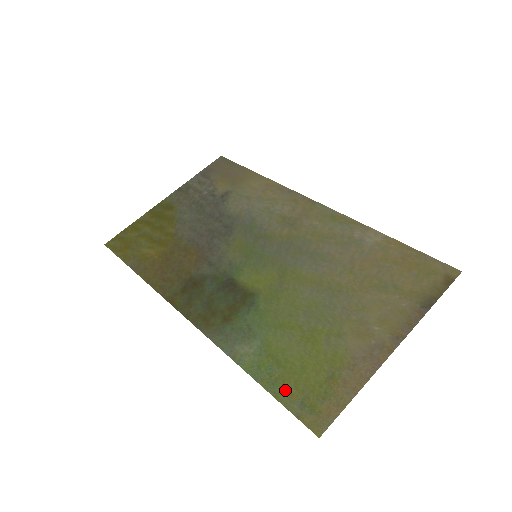
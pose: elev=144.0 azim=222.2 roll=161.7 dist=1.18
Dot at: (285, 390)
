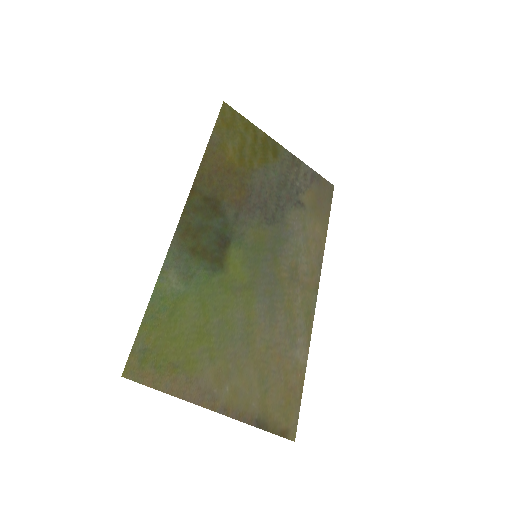
Dot at: (151, 330)
